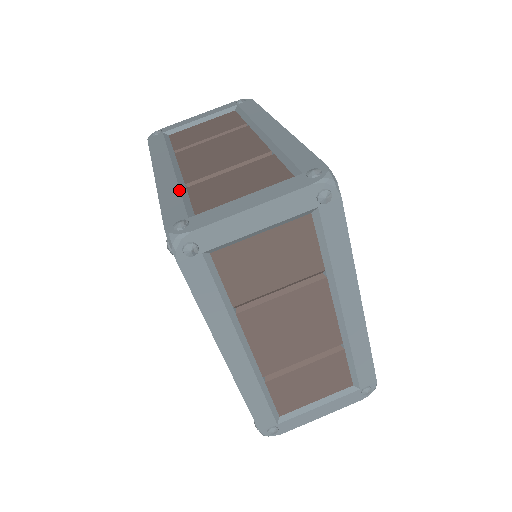
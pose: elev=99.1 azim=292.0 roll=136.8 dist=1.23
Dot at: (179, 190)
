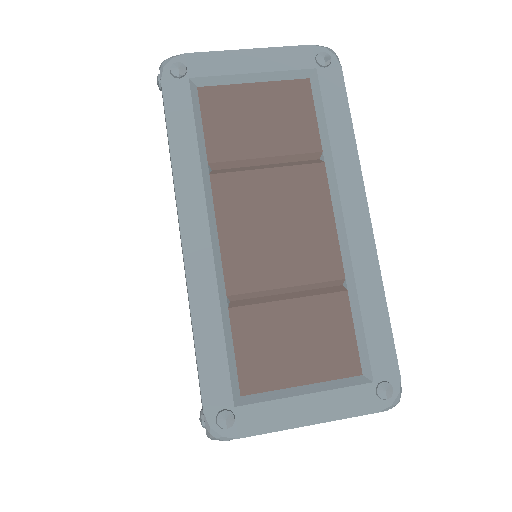
Dot at: occluded
